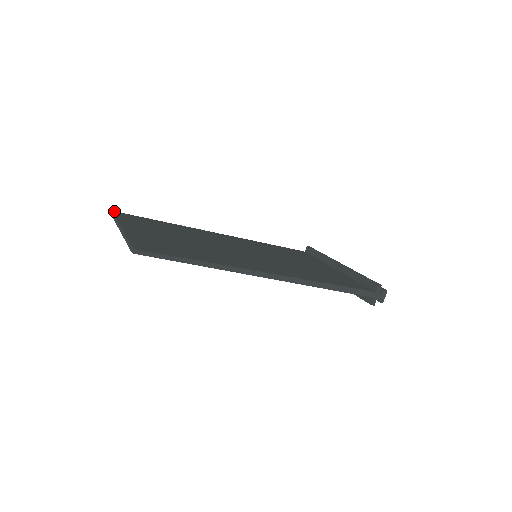
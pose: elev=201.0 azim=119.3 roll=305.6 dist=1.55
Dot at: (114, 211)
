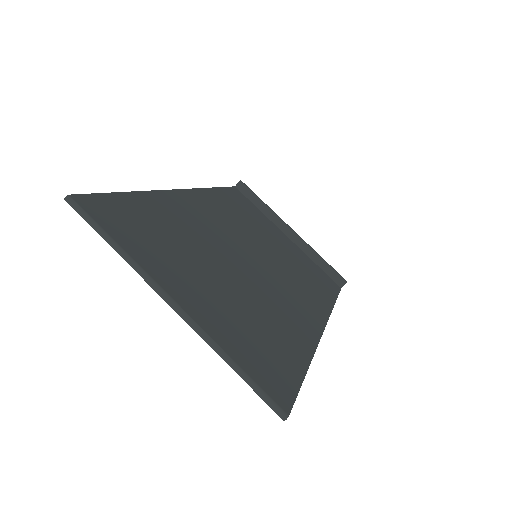
Dot at: (73, 195)
